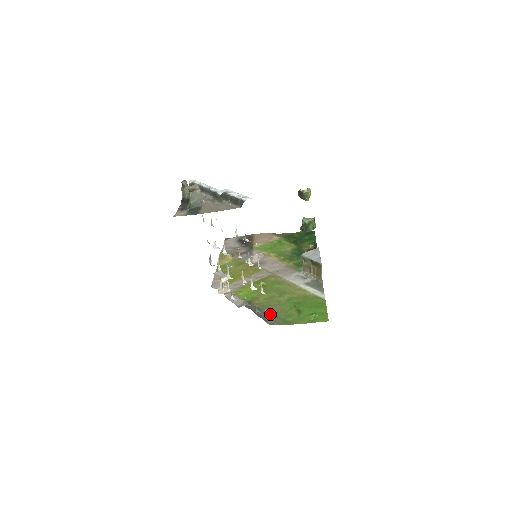
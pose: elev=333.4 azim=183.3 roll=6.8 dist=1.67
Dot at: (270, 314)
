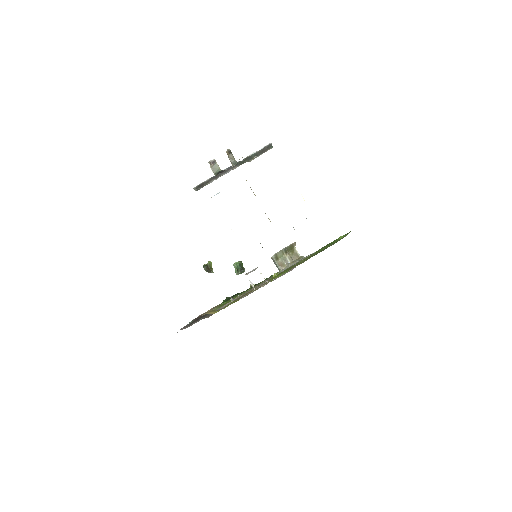
Dot at: occluded
